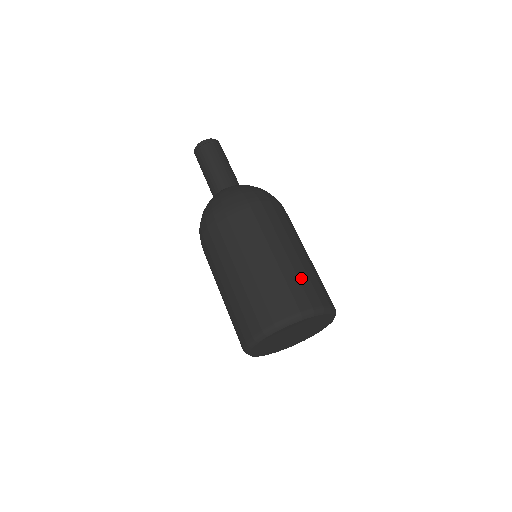
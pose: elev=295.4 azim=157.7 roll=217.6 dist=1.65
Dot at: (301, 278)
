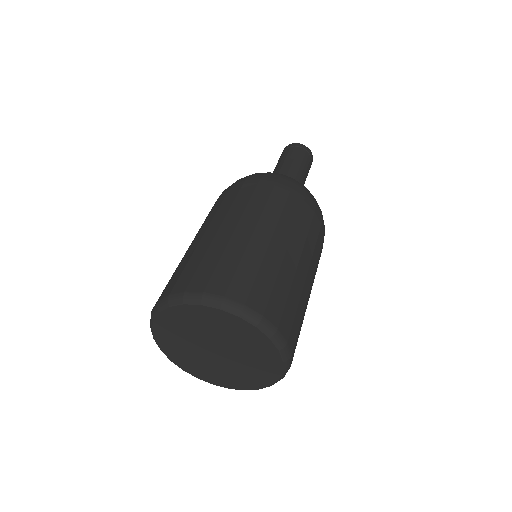
Dot at: (292, 295)
